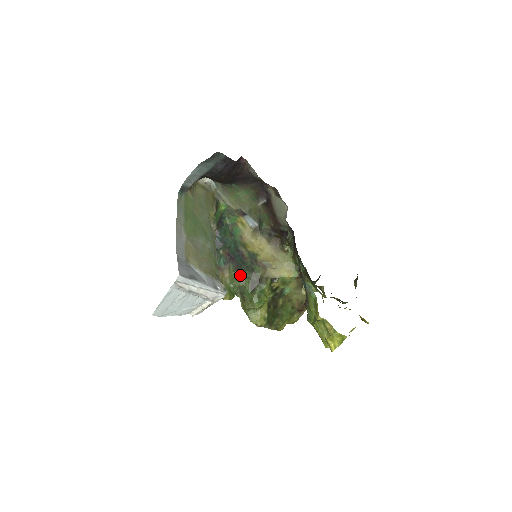
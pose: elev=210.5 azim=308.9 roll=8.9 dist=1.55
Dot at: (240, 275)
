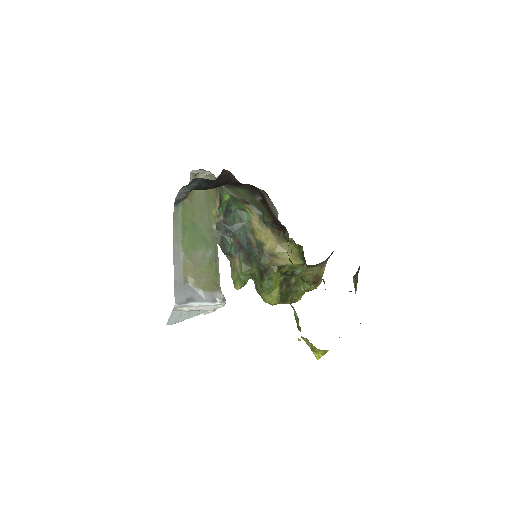
Dot at: (249, 264)
